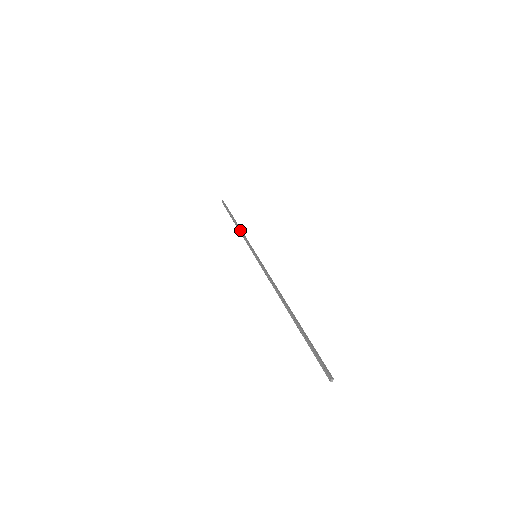
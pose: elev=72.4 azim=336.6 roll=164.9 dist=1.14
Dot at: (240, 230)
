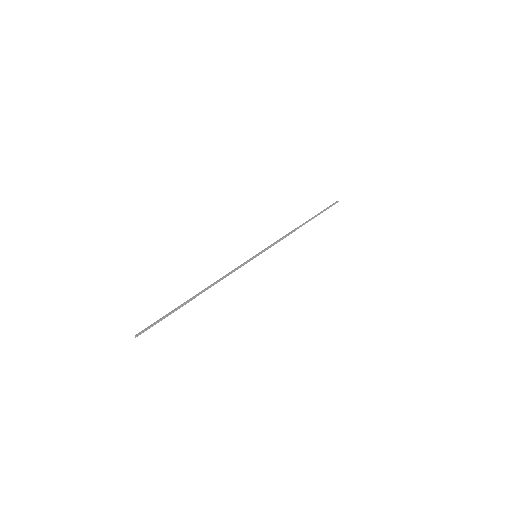
Dot at: (289, 232)
